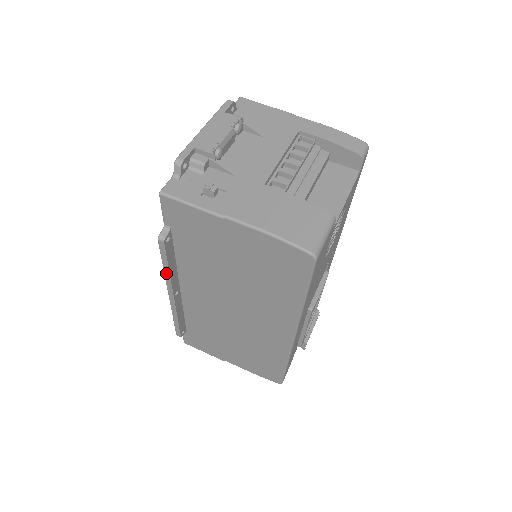
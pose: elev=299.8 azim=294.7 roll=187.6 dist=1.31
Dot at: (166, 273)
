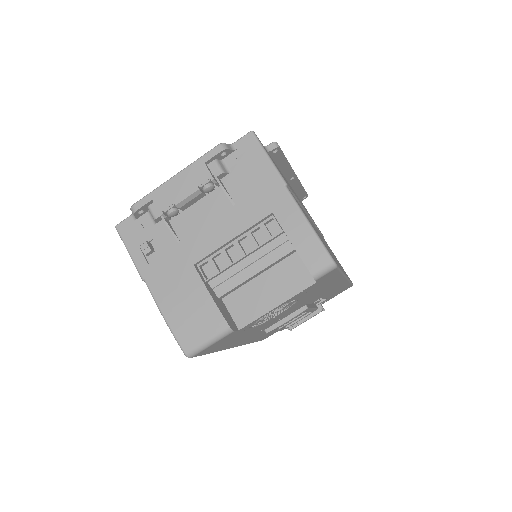
Dot at: occluded
